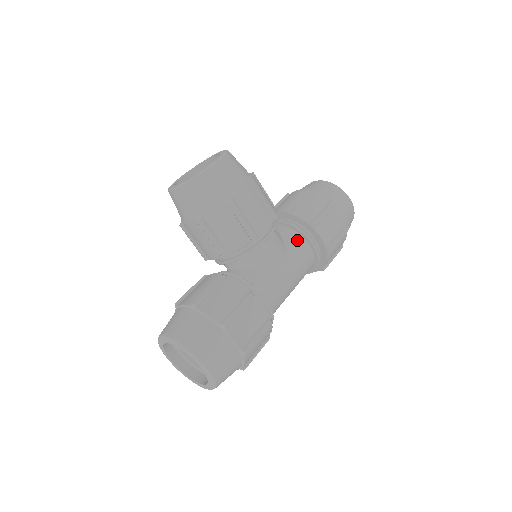
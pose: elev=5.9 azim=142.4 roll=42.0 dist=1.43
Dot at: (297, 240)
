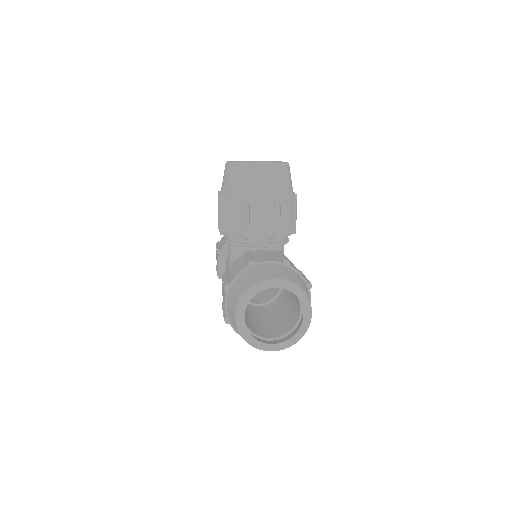
Dot at: occluded
